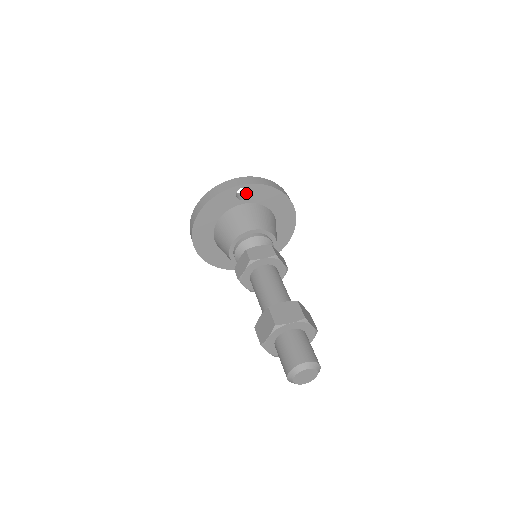
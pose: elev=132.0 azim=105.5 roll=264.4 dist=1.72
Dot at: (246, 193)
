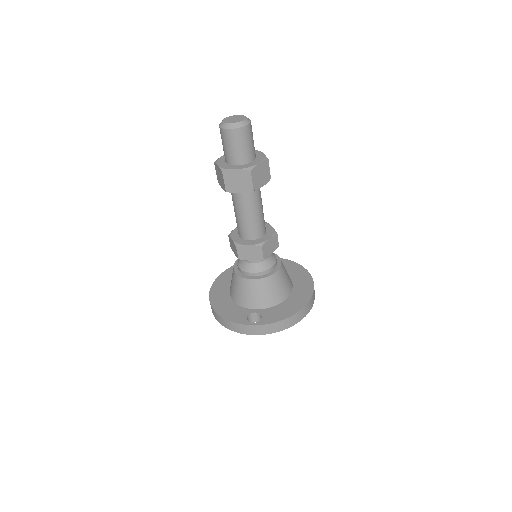
Dot at: occluded
